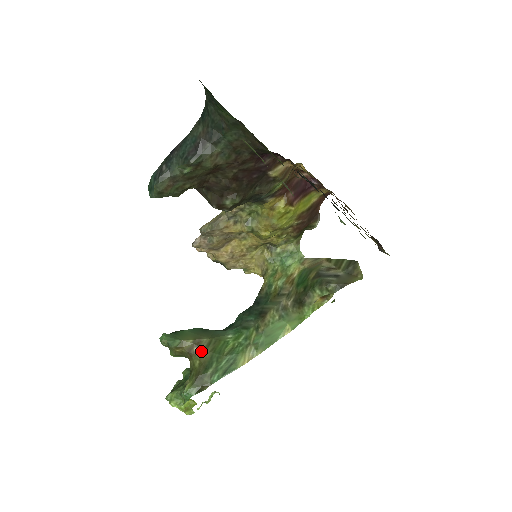
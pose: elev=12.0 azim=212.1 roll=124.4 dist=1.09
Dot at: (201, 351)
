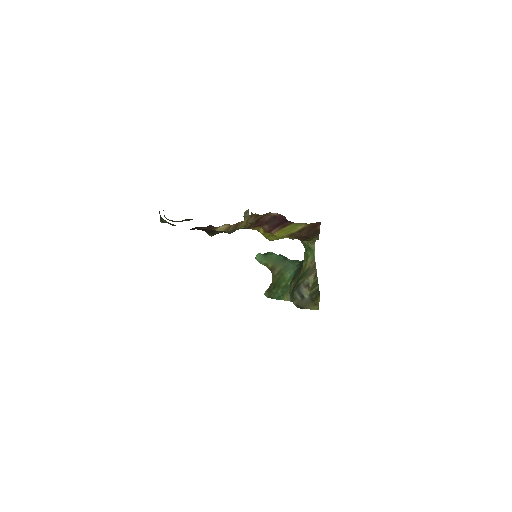
Dot at: (274, 275)
